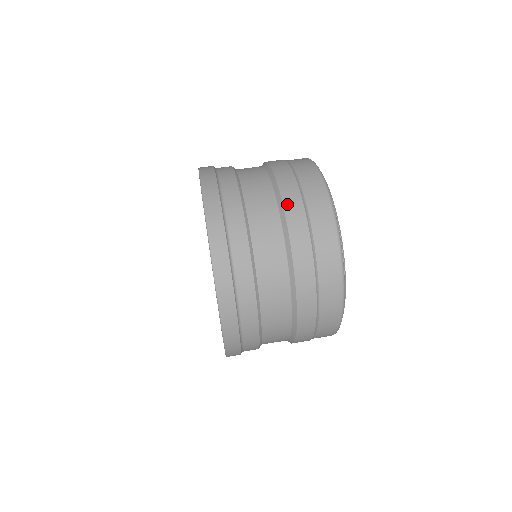
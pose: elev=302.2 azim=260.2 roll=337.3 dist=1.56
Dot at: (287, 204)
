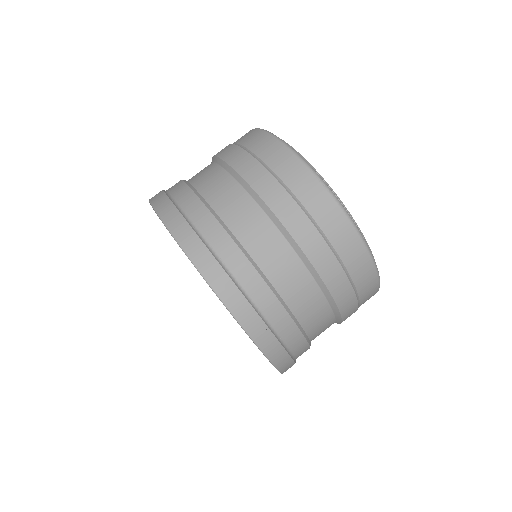
Dot at: (239, 168)
